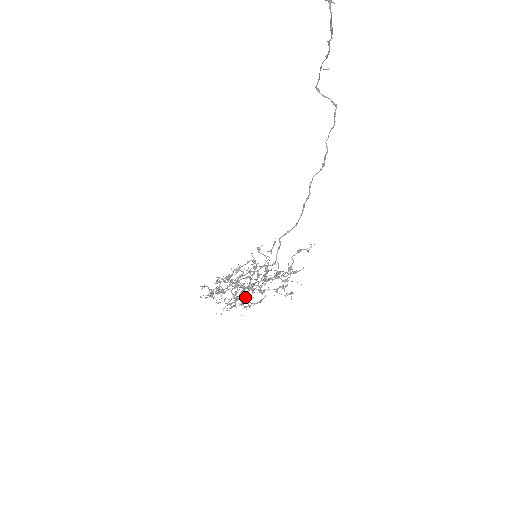
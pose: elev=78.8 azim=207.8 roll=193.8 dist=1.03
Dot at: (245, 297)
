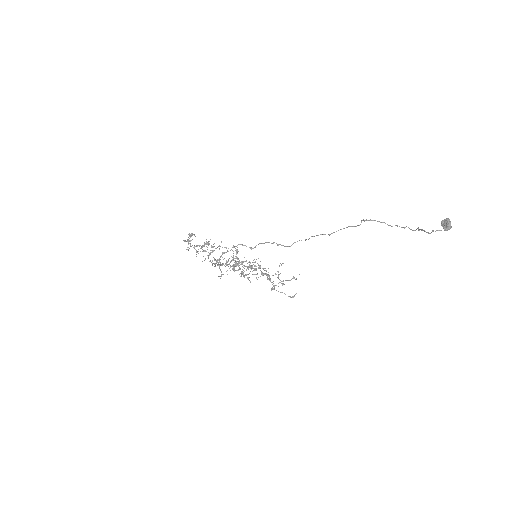
Dot at: (219, 258)
